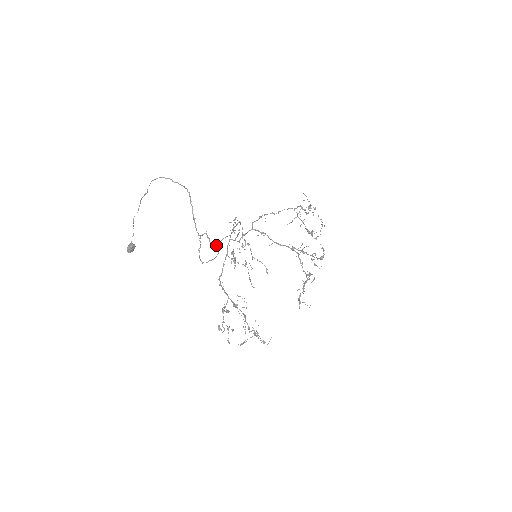
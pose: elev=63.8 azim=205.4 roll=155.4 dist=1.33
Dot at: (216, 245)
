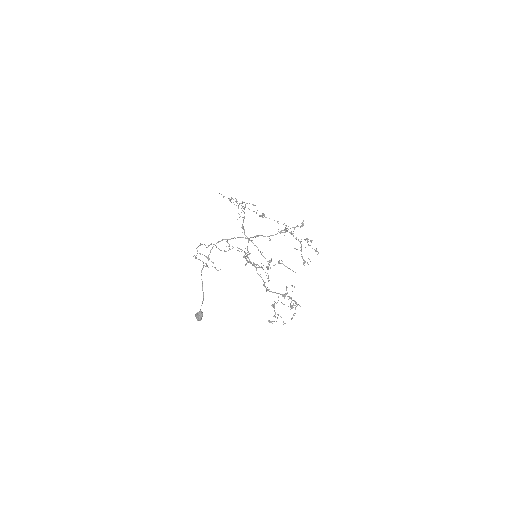
Dot at: occluded
